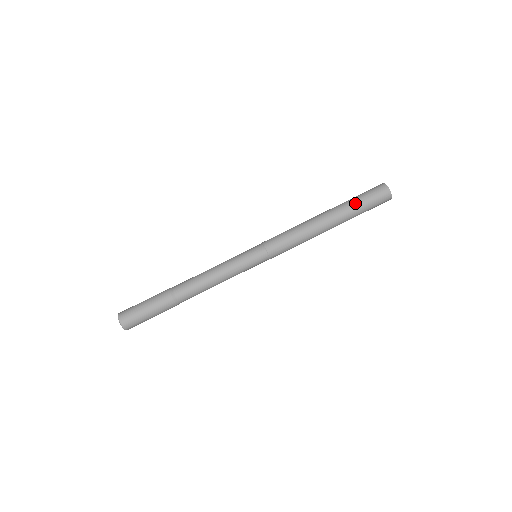
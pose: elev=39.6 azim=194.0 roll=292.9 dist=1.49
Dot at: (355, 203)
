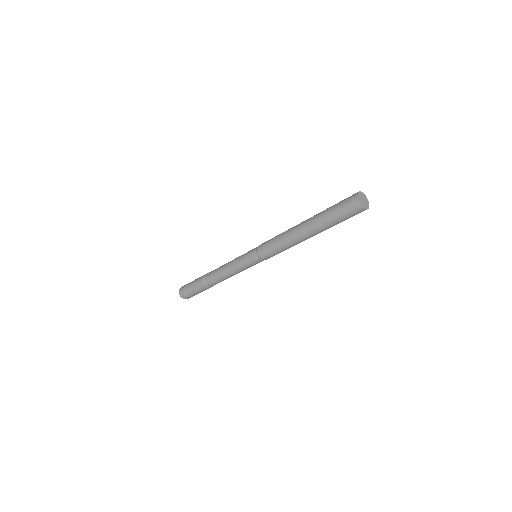
Dot at: (326, 217)
